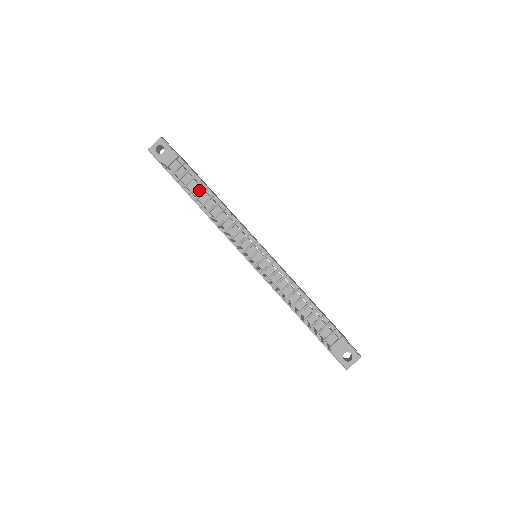
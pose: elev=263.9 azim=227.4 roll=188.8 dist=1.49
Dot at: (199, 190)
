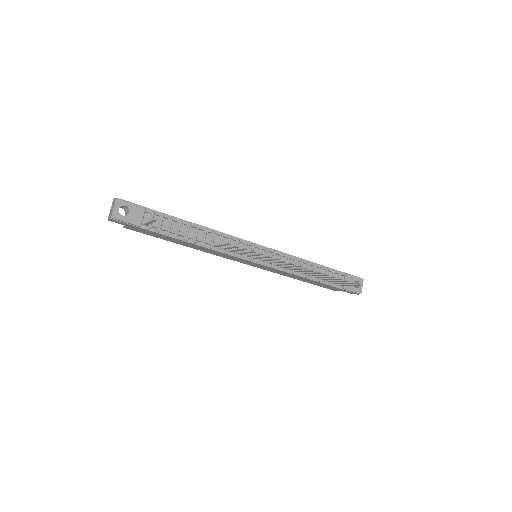
Dot at: (183, 228)
